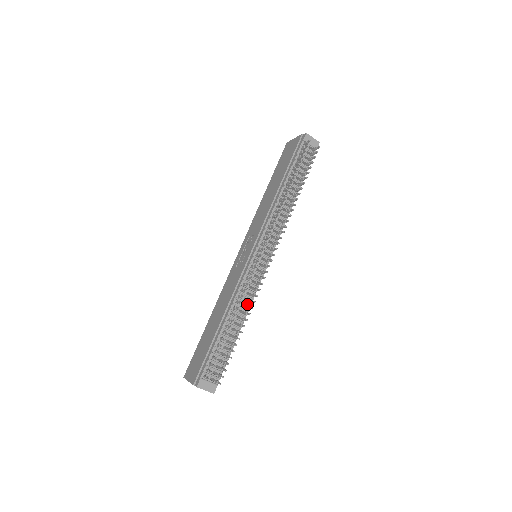
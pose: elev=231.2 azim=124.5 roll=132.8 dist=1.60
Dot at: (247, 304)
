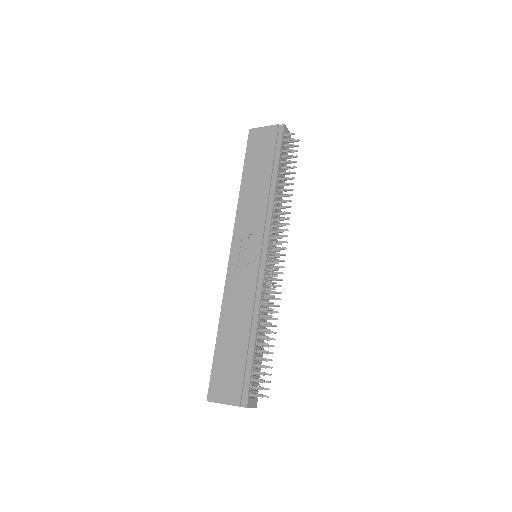
Dot at: occluded
